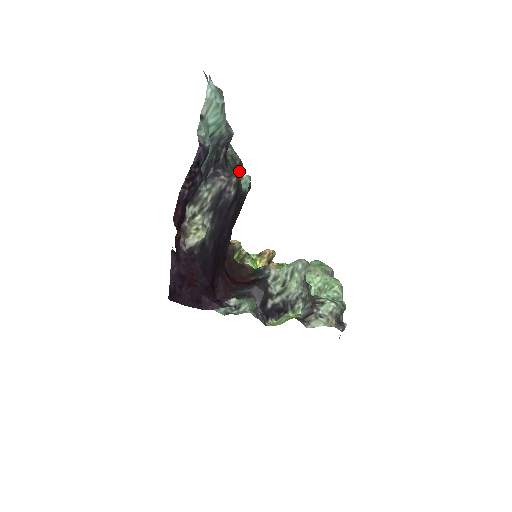
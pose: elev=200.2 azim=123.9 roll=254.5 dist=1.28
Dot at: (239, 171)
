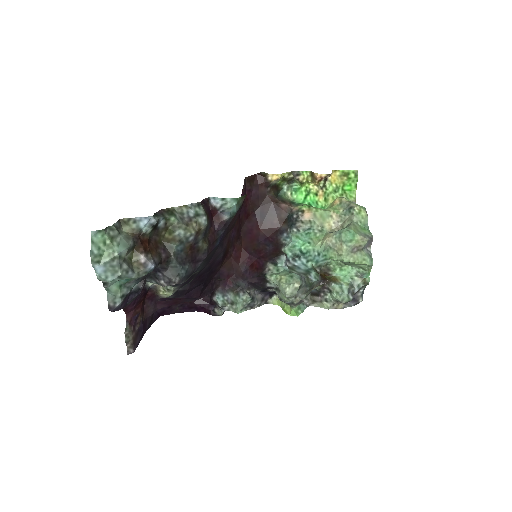
Dot at: (199, 238)
